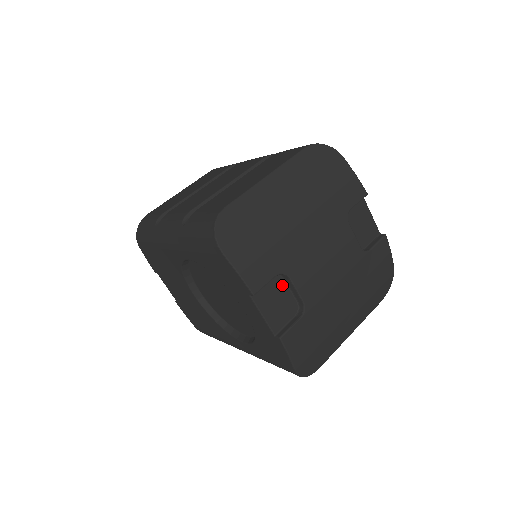
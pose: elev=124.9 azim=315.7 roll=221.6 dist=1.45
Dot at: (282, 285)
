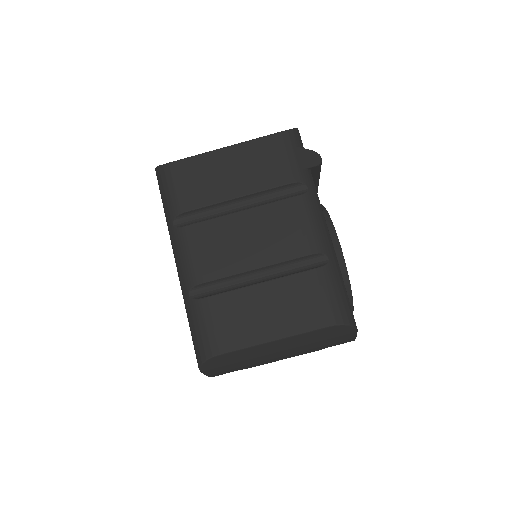
Dot at: occluded
